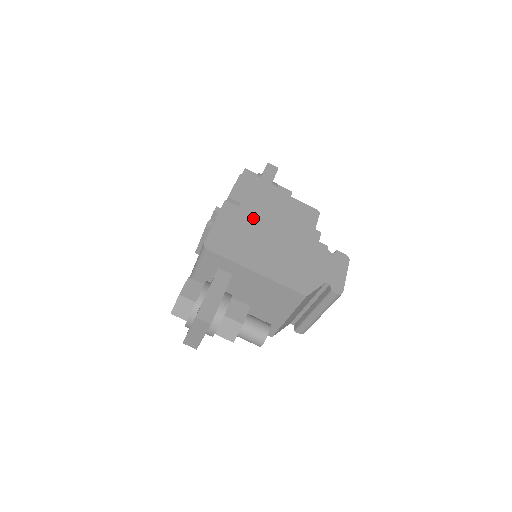
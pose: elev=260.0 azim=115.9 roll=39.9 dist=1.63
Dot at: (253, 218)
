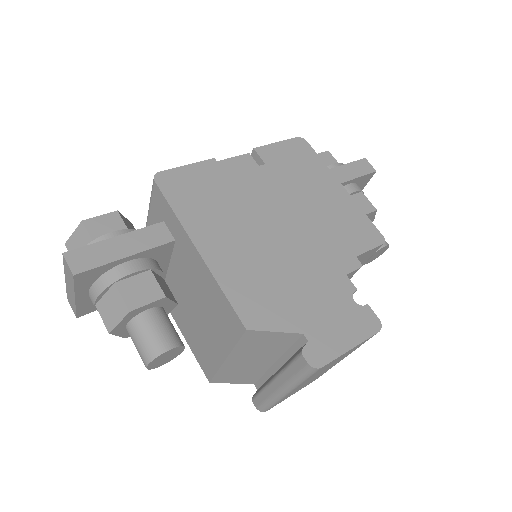
Dot at: (265, 188)
